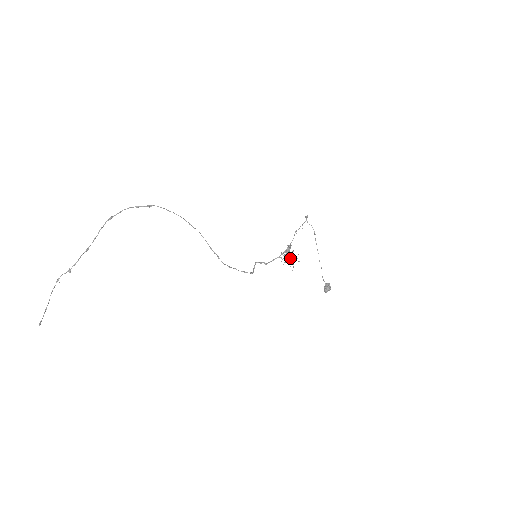
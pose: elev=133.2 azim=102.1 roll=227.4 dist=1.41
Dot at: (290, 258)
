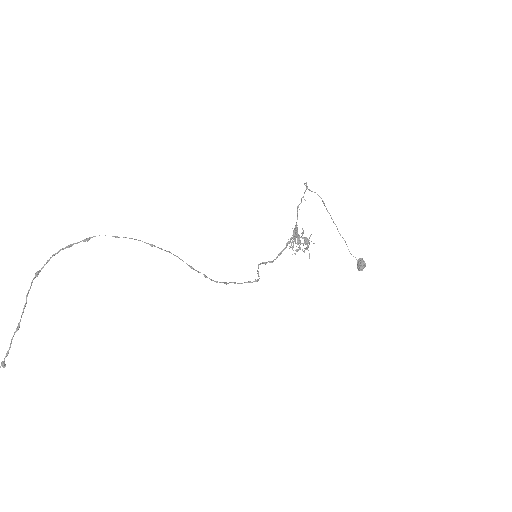
Dot at: occluded
